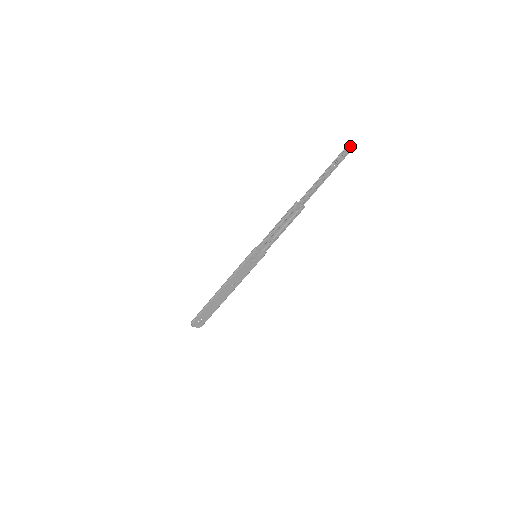
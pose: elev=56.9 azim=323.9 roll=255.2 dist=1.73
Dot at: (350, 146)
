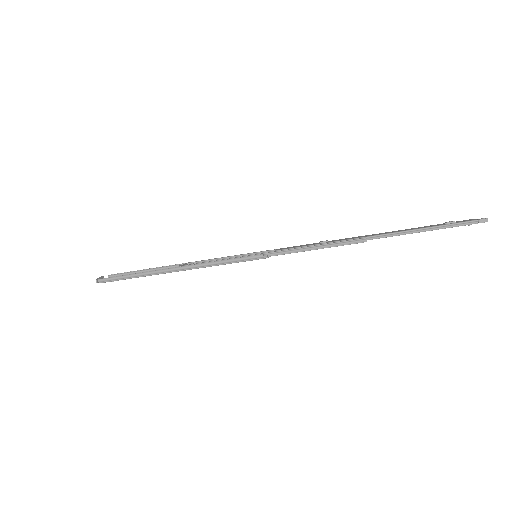
Dot at: occluded
